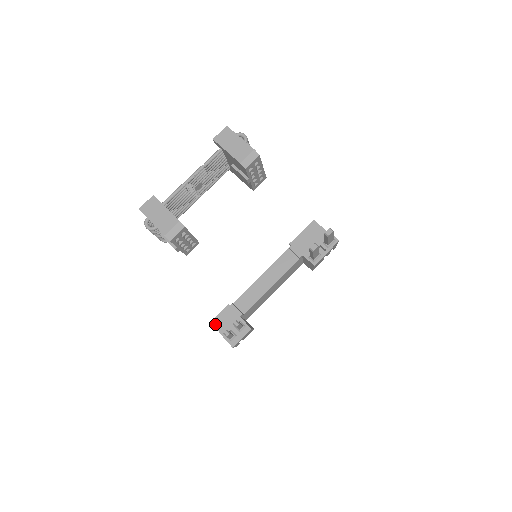
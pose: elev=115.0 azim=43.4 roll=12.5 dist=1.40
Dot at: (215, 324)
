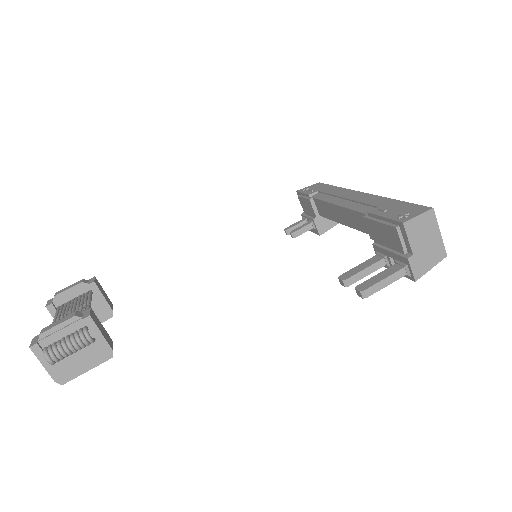
Dot at: occluded
